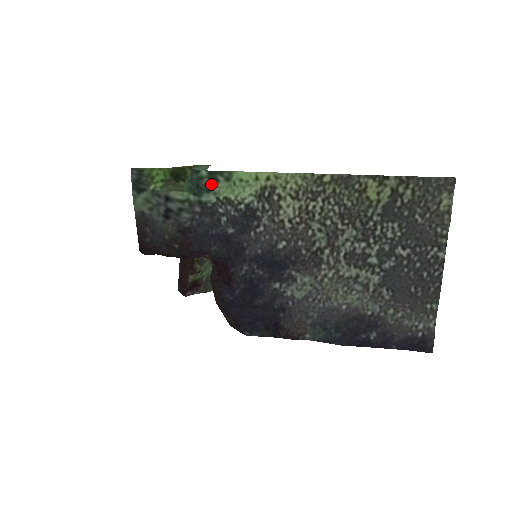
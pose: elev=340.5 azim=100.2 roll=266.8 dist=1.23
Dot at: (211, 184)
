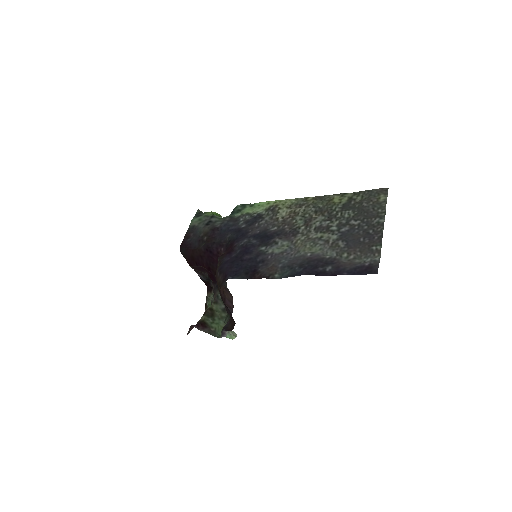
Dot at: (241, 209)
